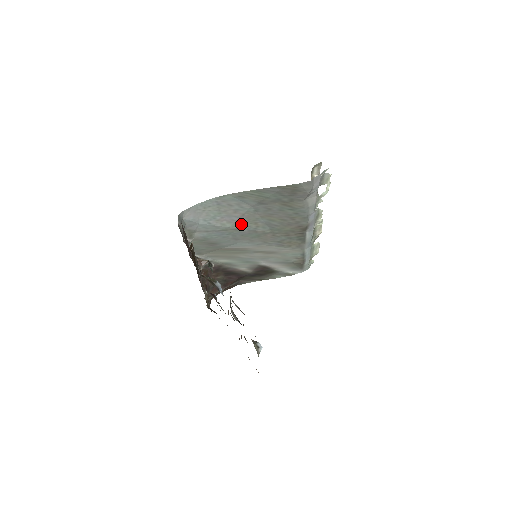
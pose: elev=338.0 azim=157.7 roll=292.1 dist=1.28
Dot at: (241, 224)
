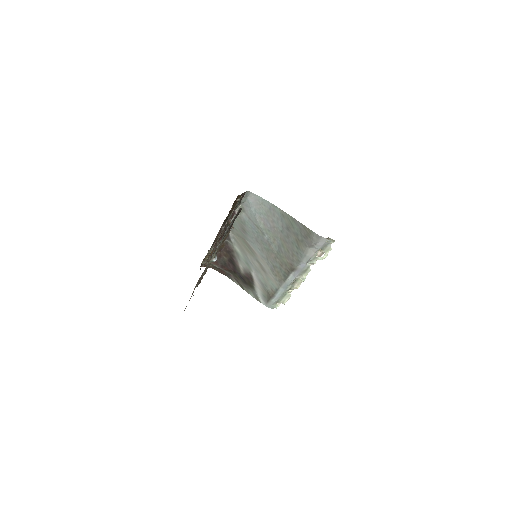
Dot at: (268, 232)
